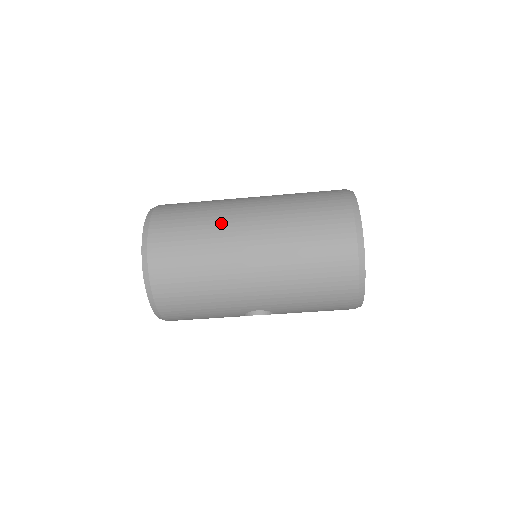
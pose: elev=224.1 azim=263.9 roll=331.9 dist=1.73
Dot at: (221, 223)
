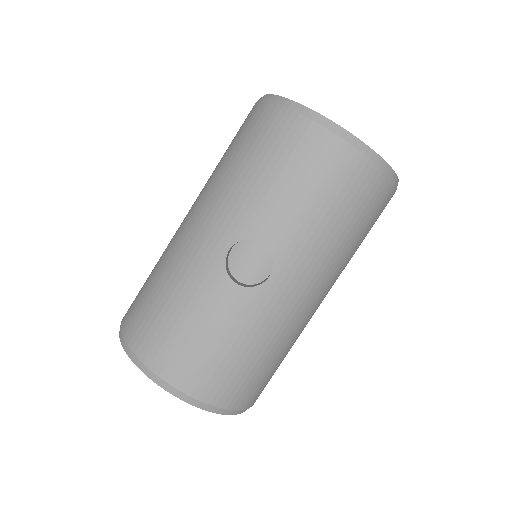
Dot at: occluded
